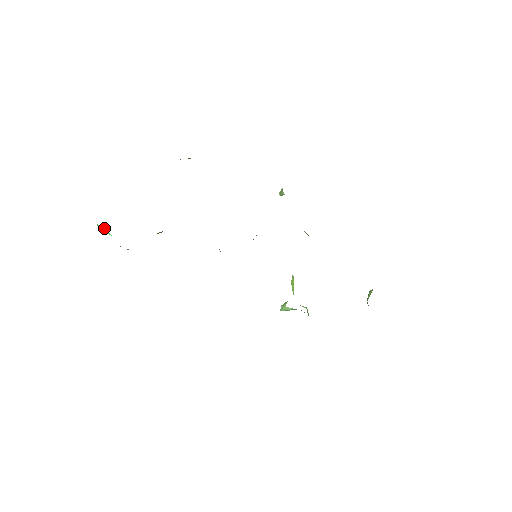
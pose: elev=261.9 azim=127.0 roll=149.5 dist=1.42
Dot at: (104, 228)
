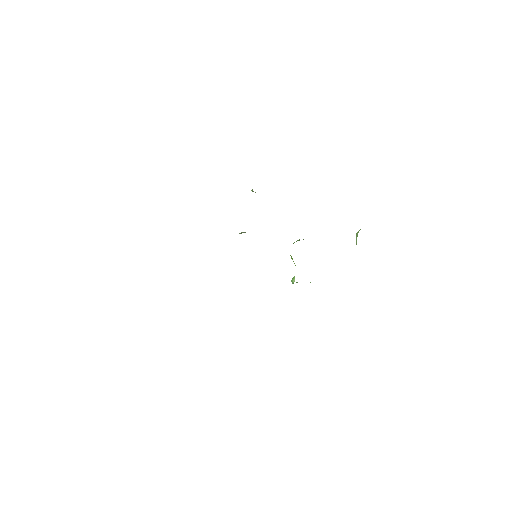
Dot at: occluded
